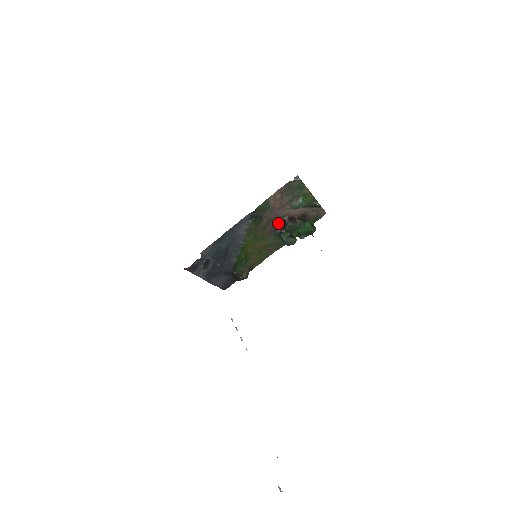
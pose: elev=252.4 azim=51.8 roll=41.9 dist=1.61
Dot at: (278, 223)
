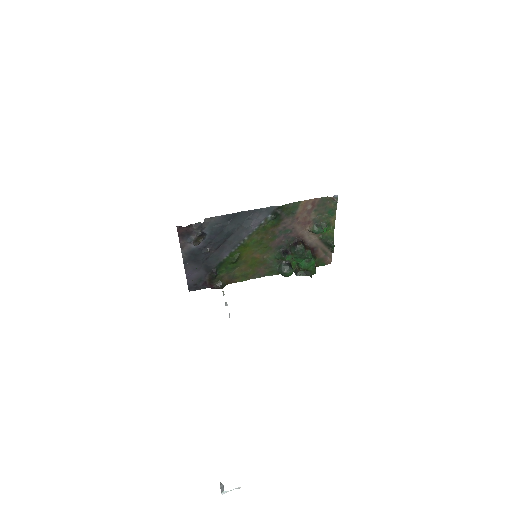
Dot at: (289, 240)
